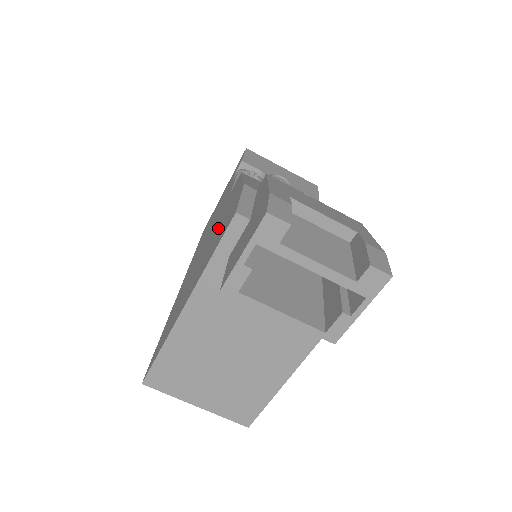
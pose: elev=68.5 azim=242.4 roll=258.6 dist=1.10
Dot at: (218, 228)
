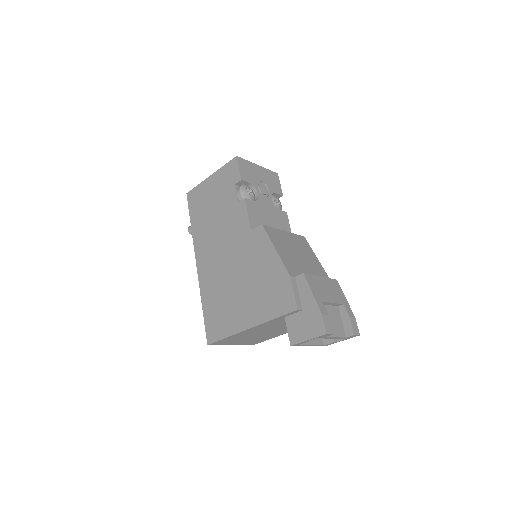
Dot at: (261, 279)
